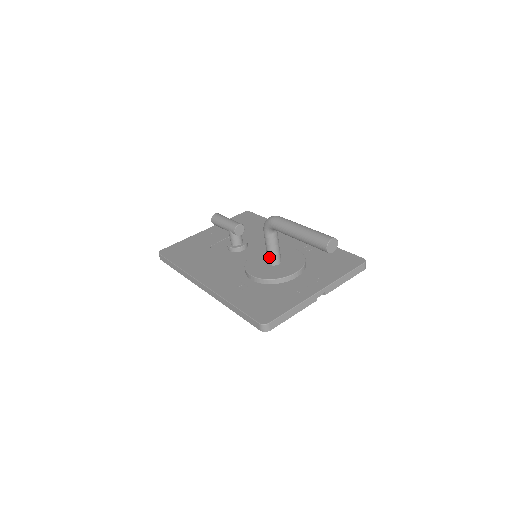
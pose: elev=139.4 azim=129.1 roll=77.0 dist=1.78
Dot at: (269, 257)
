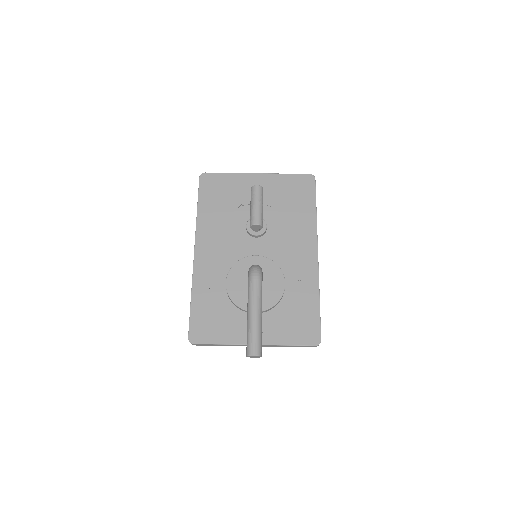
Dot at: occluded
